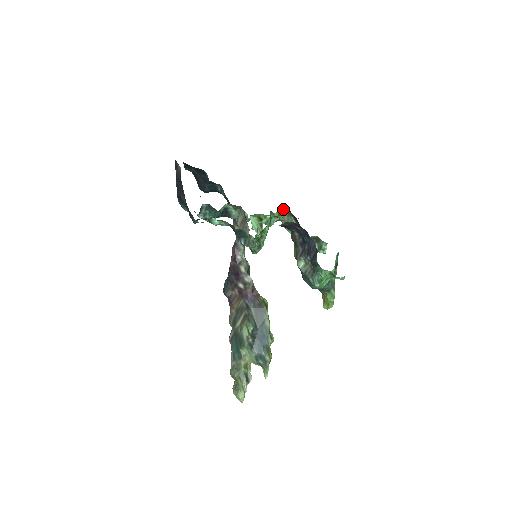
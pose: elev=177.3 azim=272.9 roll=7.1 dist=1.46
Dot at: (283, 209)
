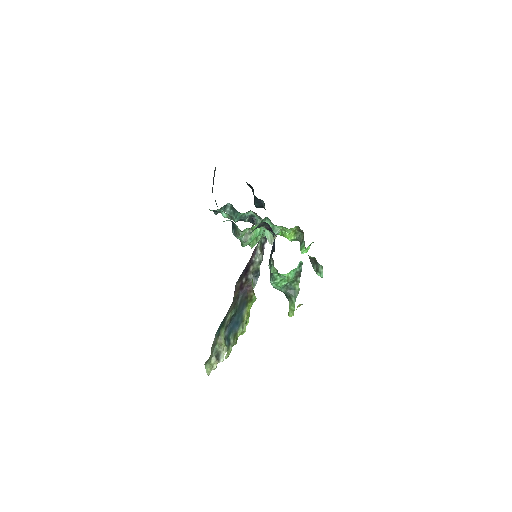
Dot at: (299, 229)
